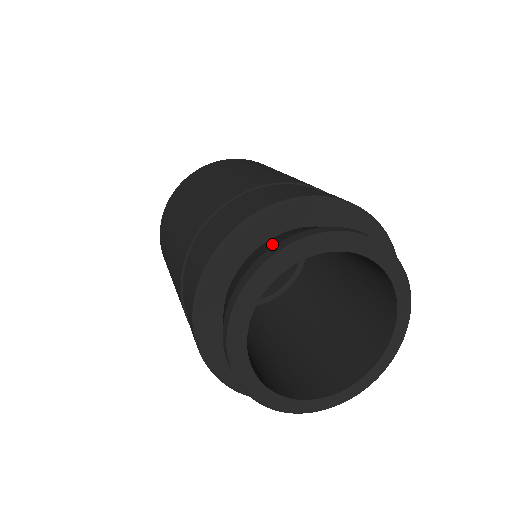
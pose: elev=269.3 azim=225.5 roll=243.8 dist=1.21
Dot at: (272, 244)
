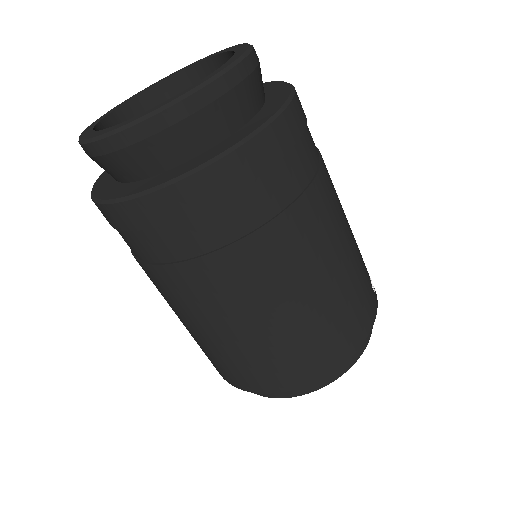
Dot at: occluded
